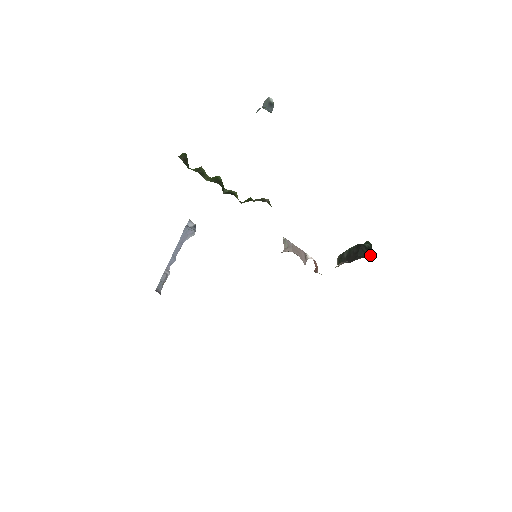
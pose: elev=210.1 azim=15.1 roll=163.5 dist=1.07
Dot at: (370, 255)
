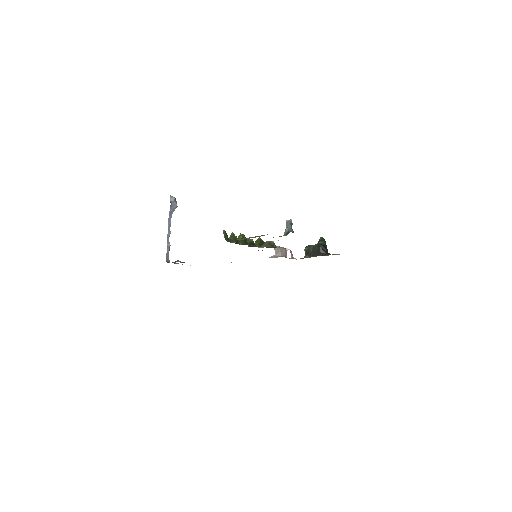
Dot at: (326, 251)
